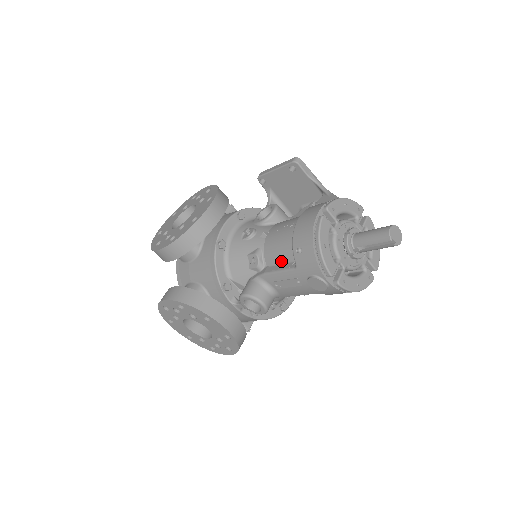
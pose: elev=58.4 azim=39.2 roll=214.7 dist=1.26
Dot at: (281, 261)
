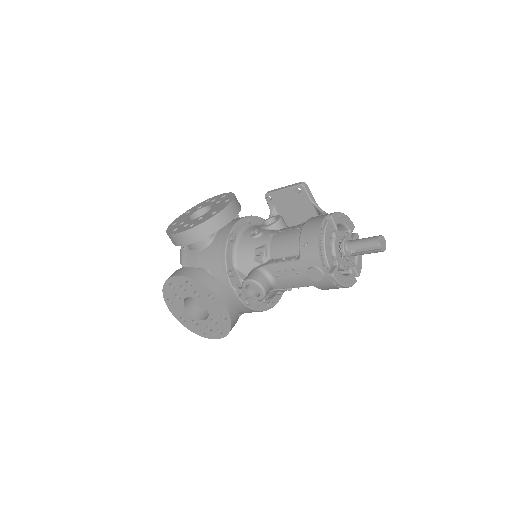
Dot at: (285, 255)
